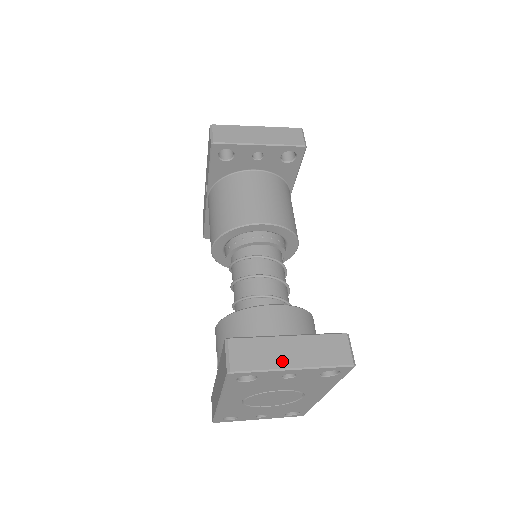
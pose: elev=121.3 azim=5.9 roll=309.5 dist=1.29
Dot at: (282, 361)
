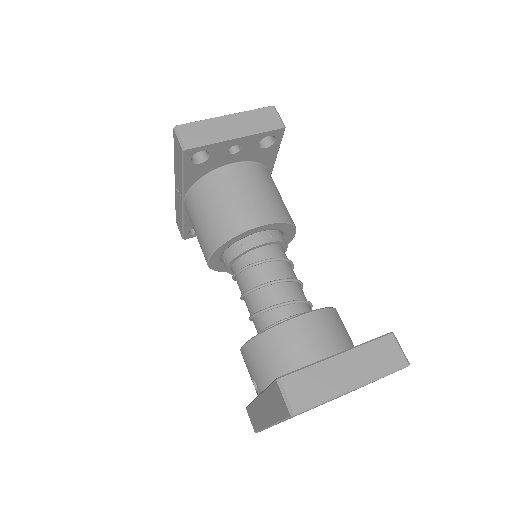
Dot at: (341, 385)
